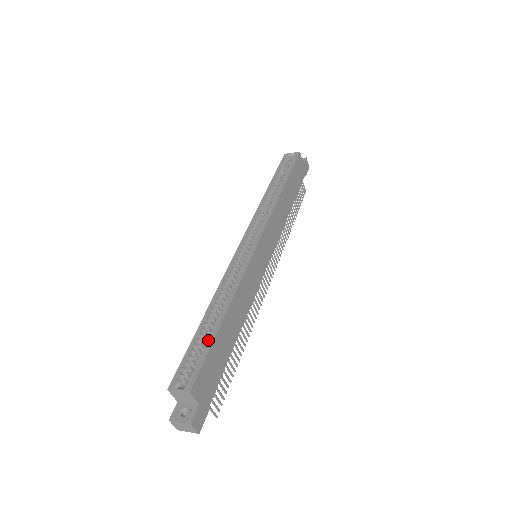
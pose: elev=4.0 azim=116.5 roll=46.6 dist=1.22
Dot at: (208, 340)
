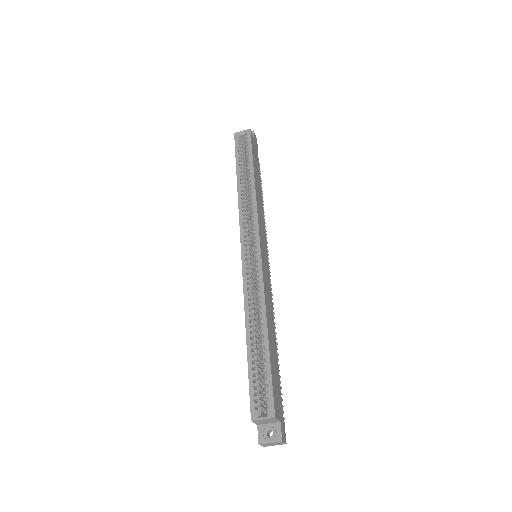
Dot at: (265, 362)
